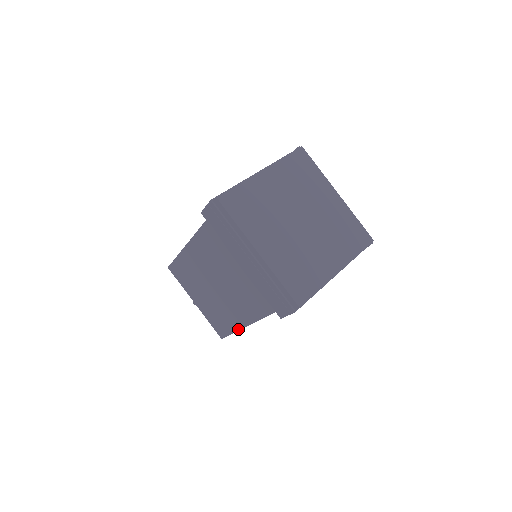
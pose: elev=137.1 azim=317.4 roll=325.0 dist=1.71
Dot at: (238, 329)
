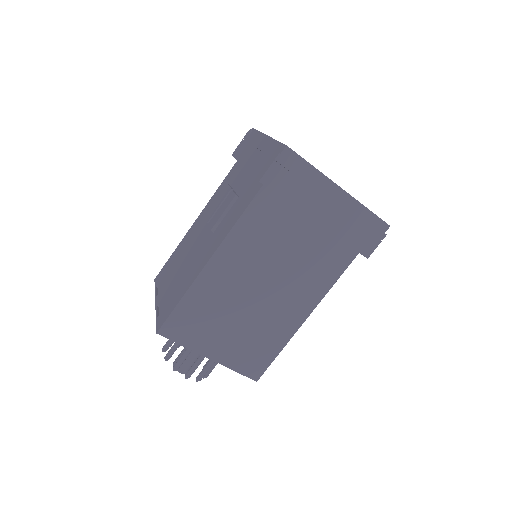
Dot at: (290, 337)
